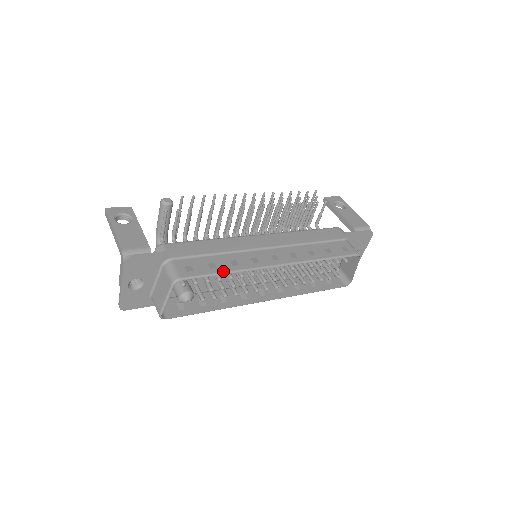
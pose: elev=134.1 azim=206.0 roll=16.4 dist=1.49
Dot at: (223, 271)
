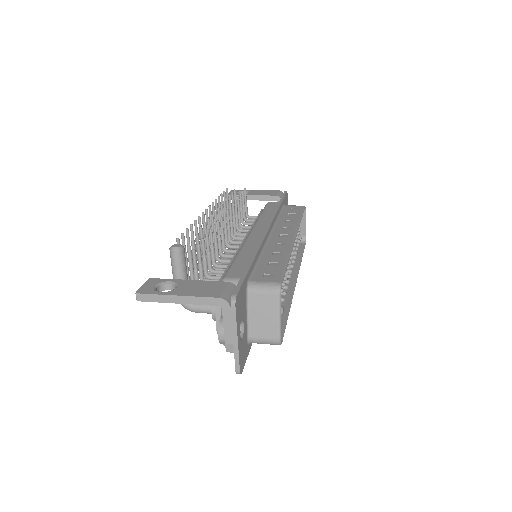
Dot at: (286, 261)
